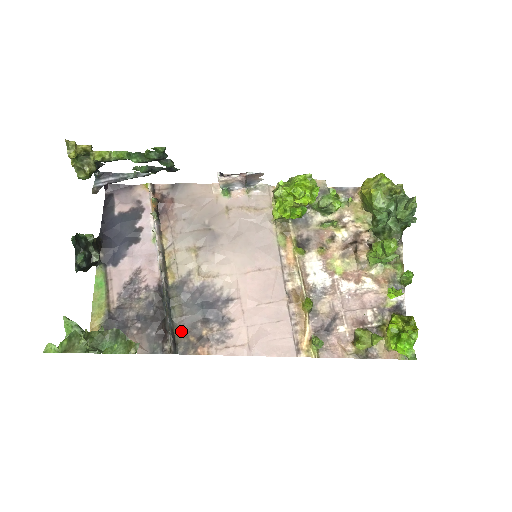
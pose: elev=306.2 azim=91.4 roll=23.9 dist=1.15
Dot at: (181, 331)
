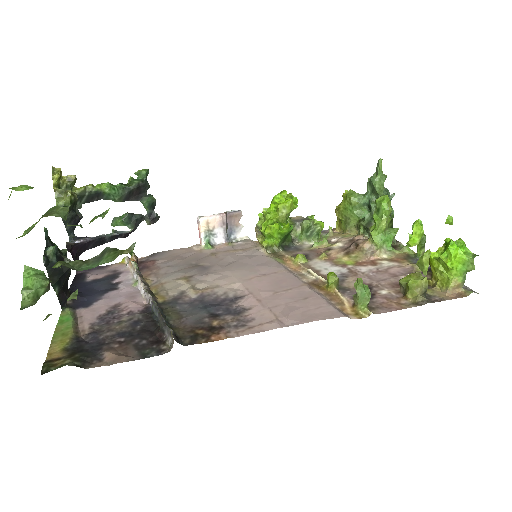
Dot at: (183, 329)
